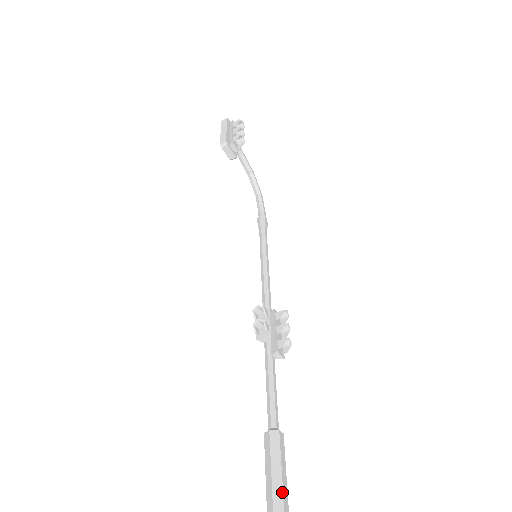
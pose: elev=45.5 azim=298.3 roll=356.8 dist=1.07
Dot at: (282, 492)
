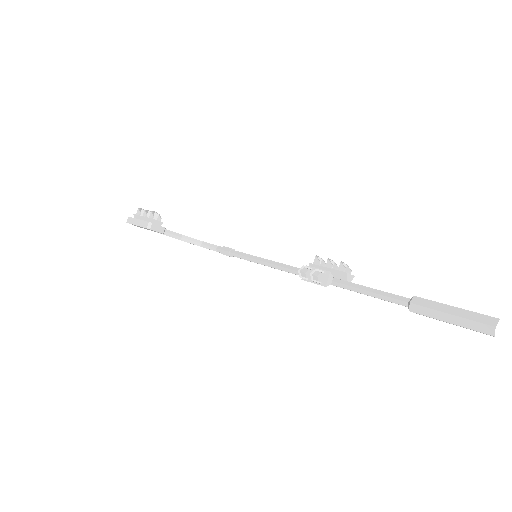
Dot at: (468, 311)
